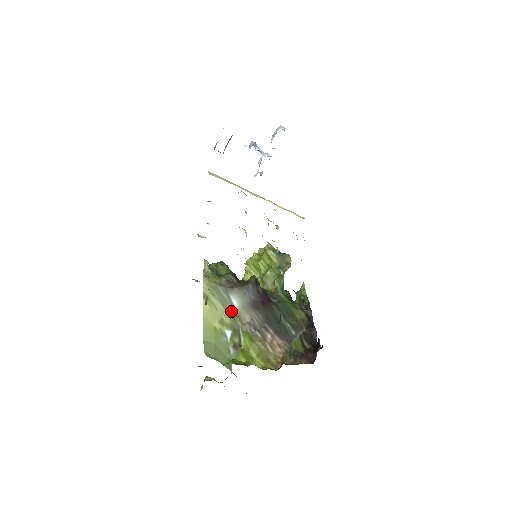
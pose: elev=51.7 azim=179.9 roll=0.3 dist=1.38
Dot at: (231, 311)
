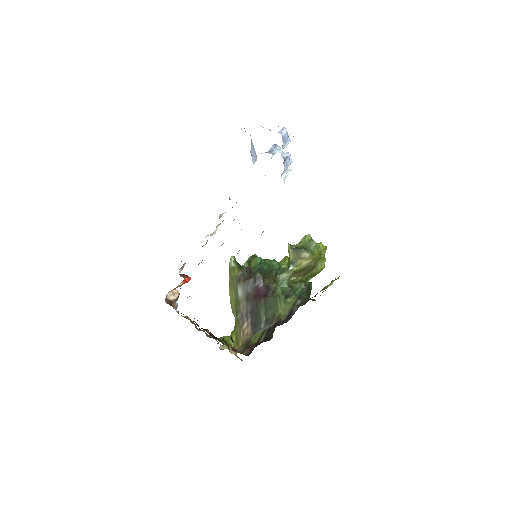
Dot at: (237, 299)
